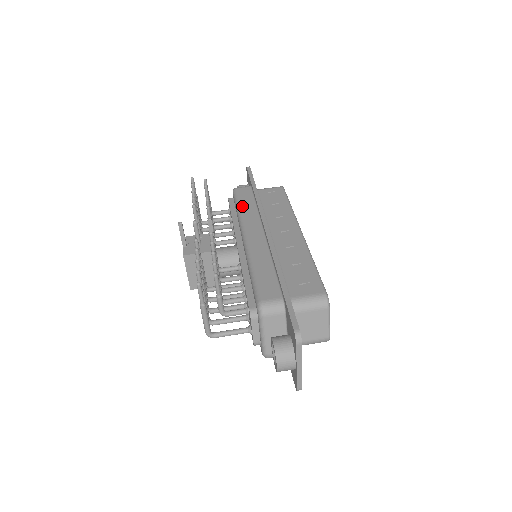
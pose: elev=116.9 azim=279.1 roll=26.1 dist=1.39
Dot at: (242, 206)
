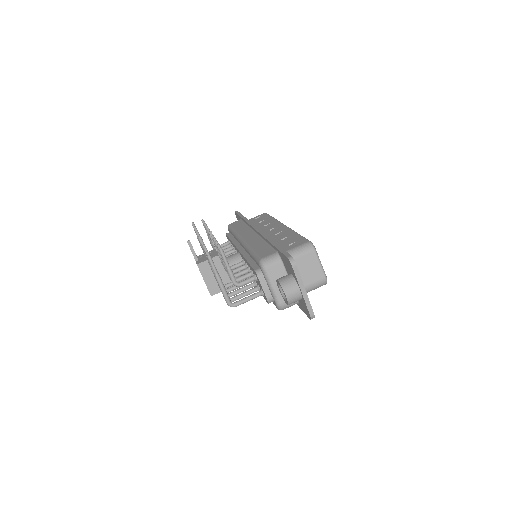
Dot at: (236, 229)
